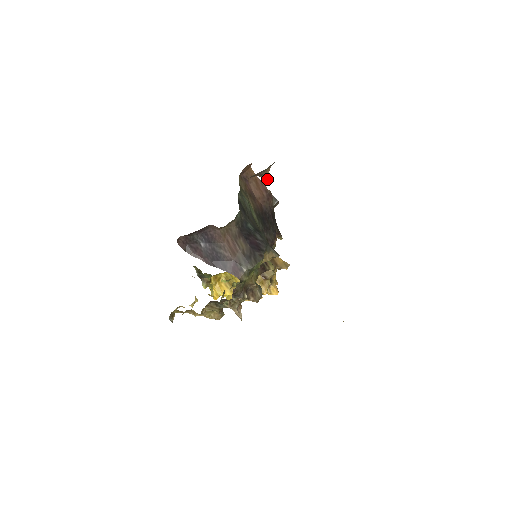
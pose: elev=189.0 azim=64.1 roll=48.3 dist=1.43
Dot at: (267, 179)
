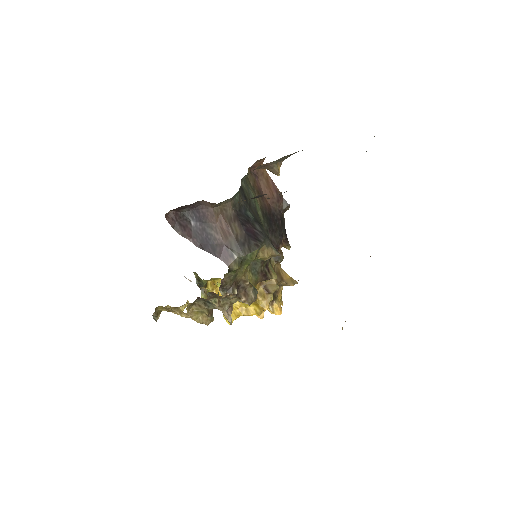
Dot at: (277, 174)
